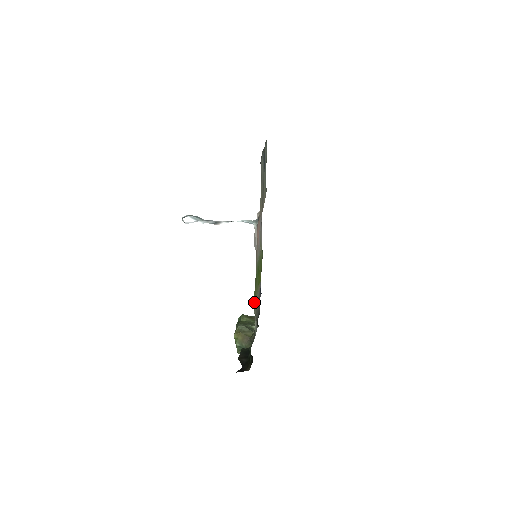
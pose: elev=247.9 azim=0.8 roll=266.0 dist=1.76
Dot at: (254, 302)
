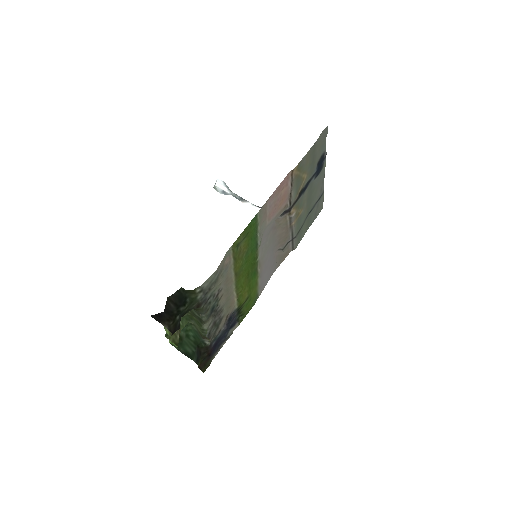
Dot at: (233, 248)
